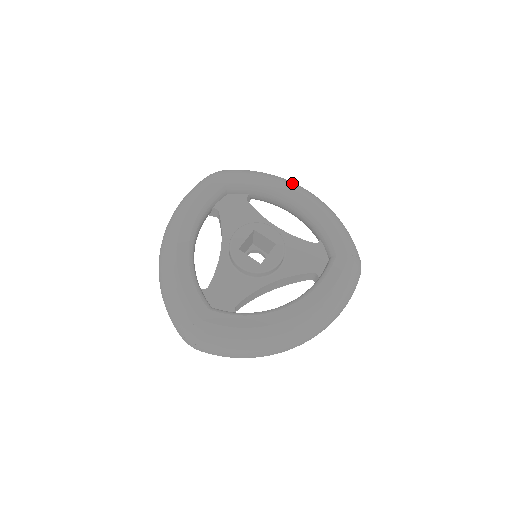
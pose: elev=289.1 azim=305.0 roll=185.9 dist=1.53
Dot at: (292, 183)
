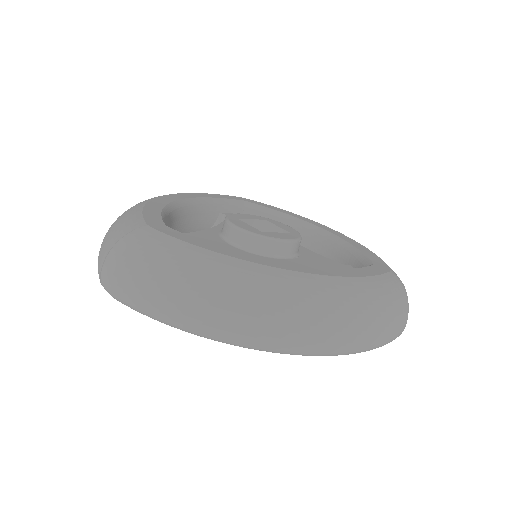
Dot at: occluded
